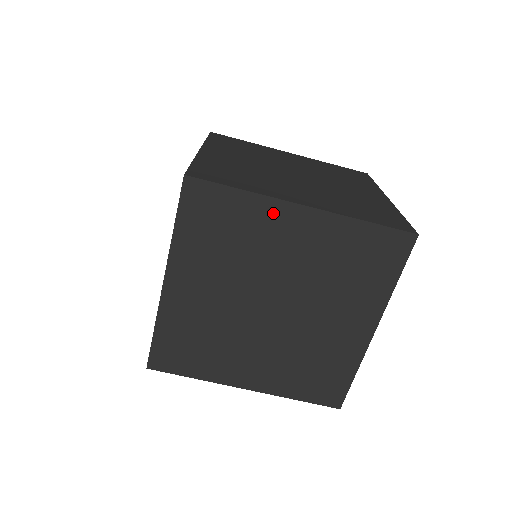
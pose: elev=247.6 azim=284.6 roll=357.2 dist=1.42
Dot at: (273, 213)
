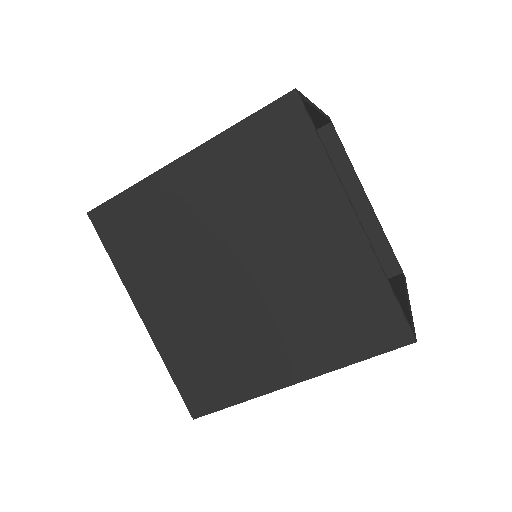
Dot at: occluded
